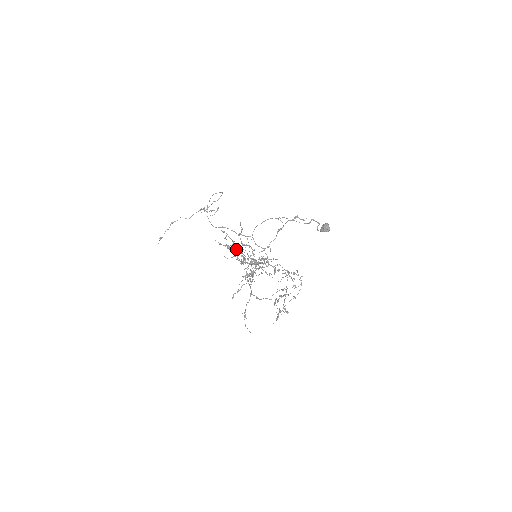
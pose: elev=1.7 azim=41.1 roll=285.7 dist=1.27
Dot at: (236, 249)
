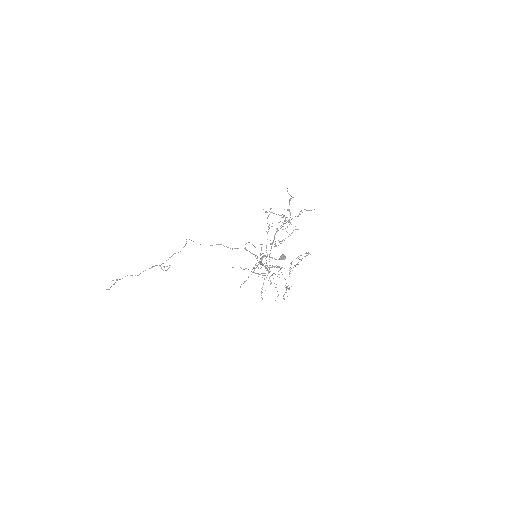
Dot at: (280, 215)
